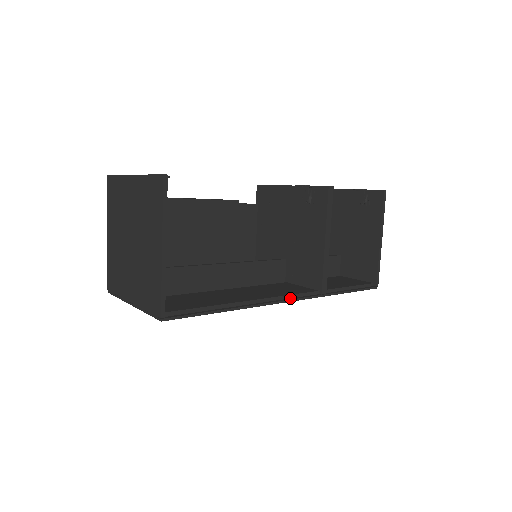
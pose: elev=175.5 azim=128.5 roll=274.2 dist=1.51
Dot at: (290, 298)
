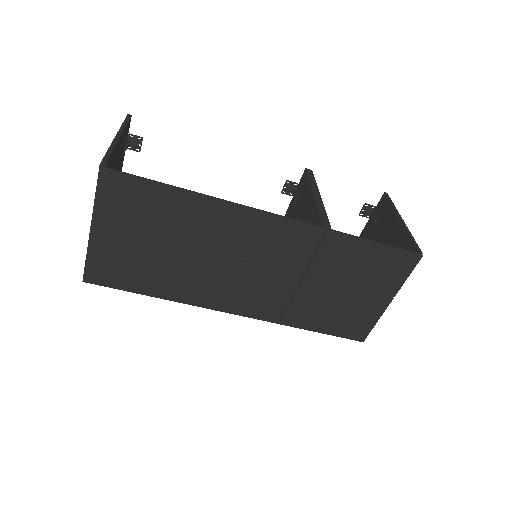
Dot at: (276, 218)
